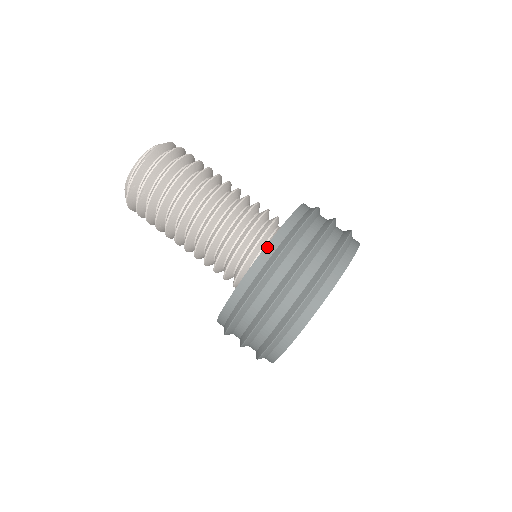
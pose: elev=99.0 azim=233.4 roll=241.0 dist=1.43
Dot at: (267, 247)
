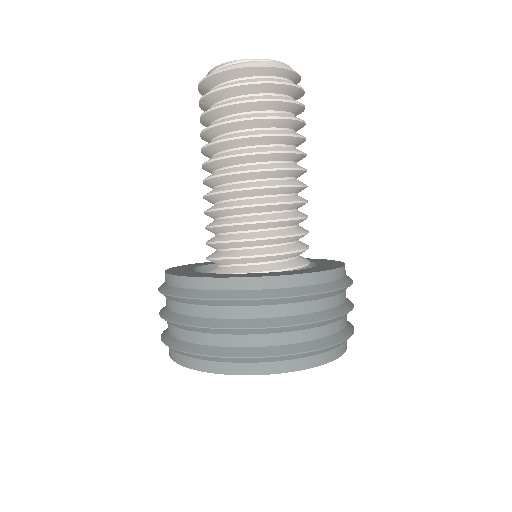
Dot at: (198, 279)
